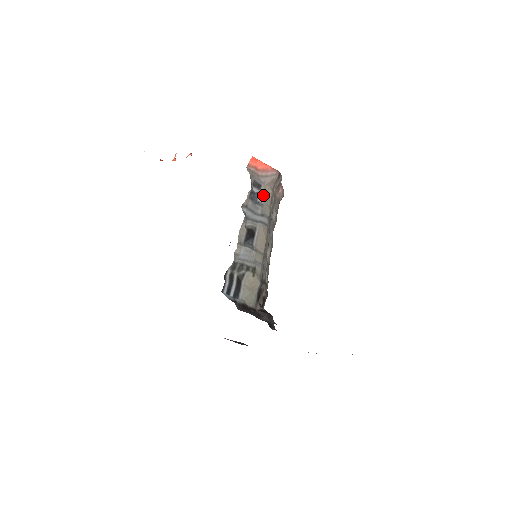
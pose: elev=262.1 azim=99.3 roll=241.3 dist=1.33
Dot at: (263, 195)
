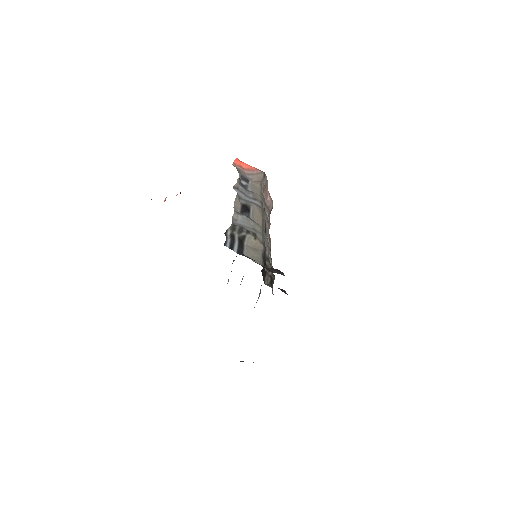
Dot at: (252, 187)
